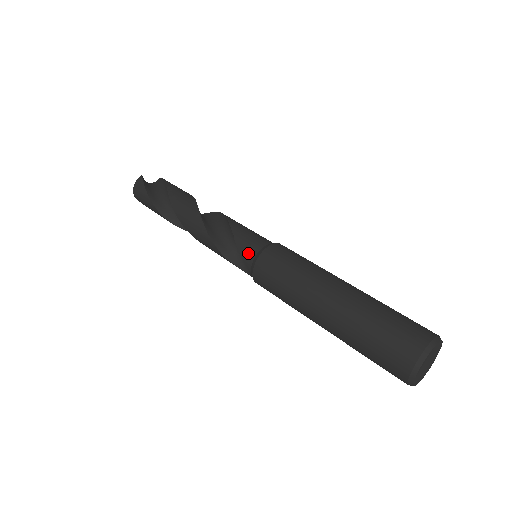
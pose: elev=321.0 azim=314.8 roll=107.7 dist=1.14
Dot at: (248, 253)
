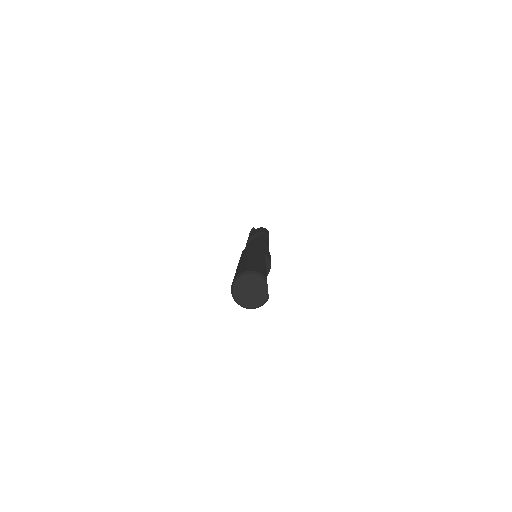
Dot at: occluded
